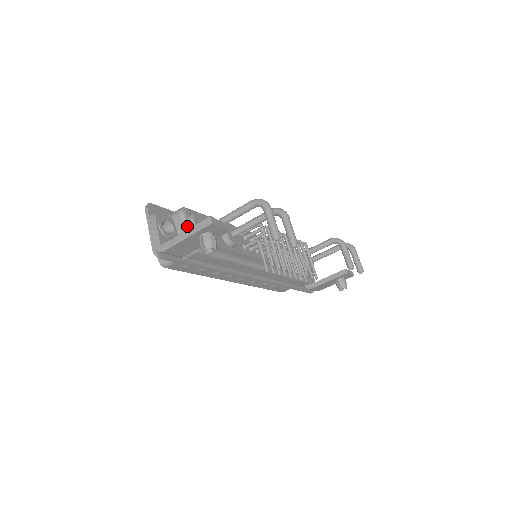
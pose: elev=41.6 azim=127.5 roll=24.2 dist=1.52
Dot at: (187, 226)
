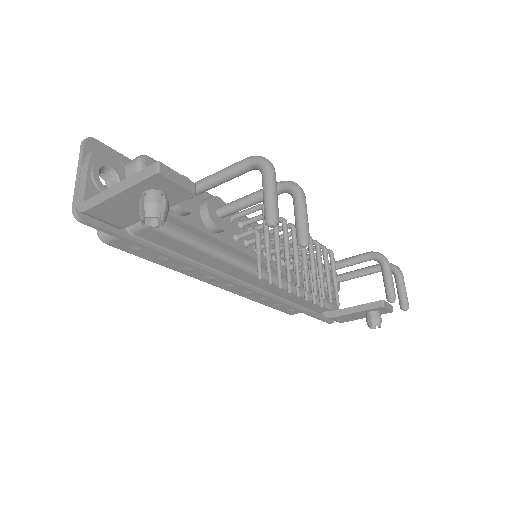
Dot at: occluded
